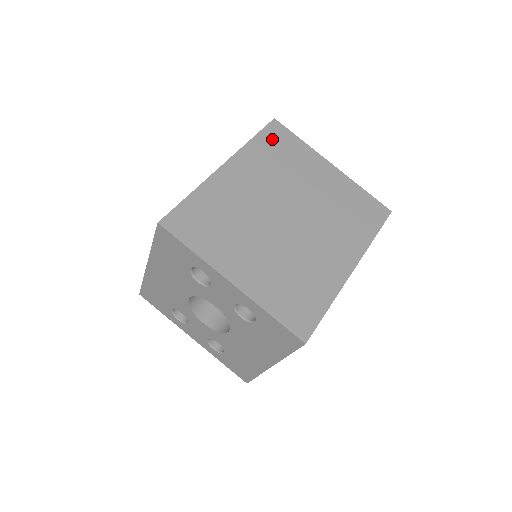
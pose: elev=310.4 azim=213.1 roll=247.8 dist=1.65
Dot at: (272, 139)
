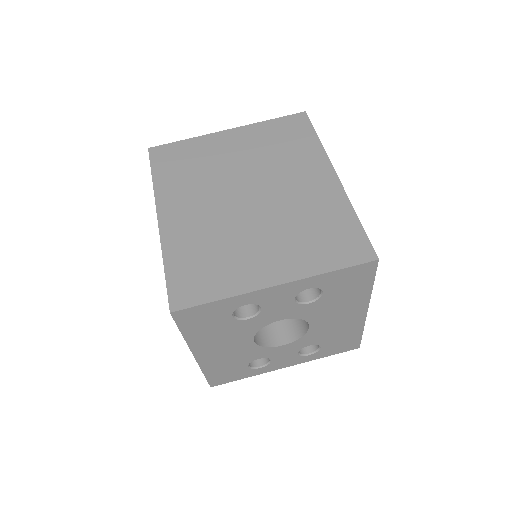
Dot at: (166, 163)
